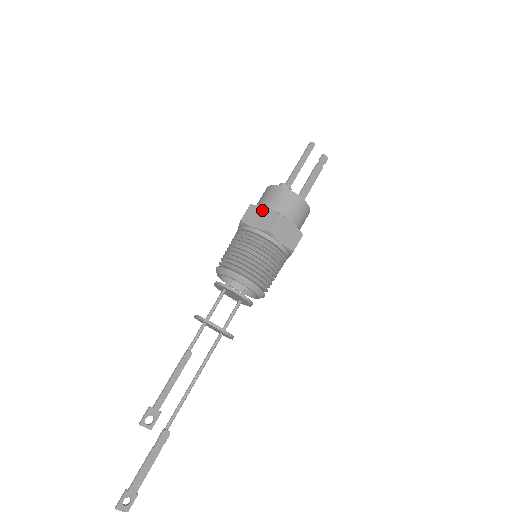
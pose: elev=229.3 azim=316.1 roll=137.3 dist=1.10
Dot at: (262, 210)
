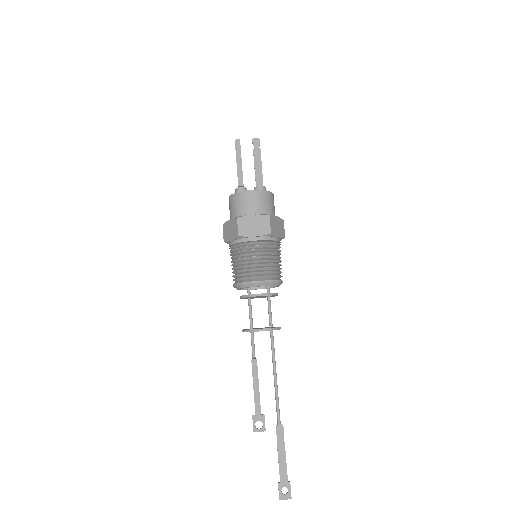
Dot at: (229, 224)
